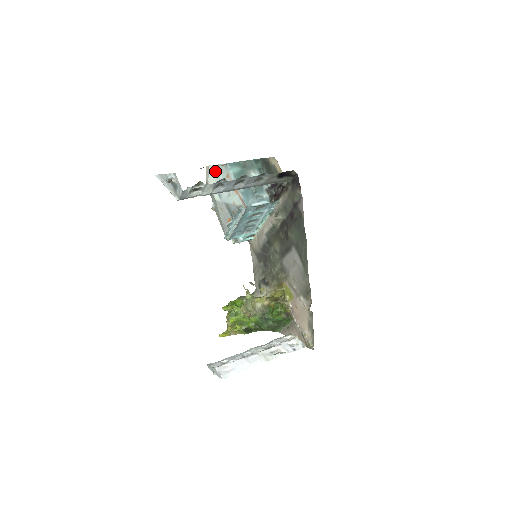
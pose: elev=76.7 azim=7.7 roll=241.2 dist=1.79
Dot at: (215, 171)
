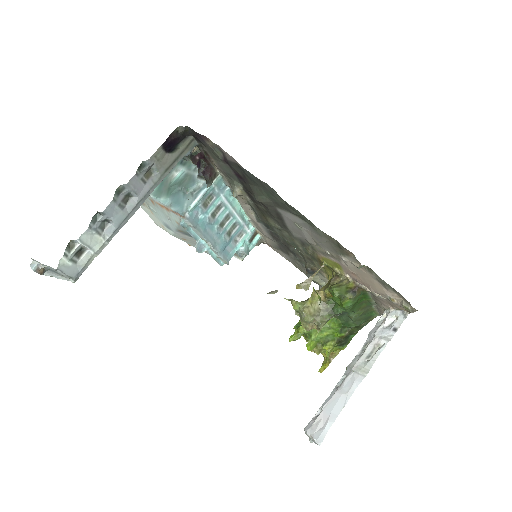
Dot at: (146, 208)
